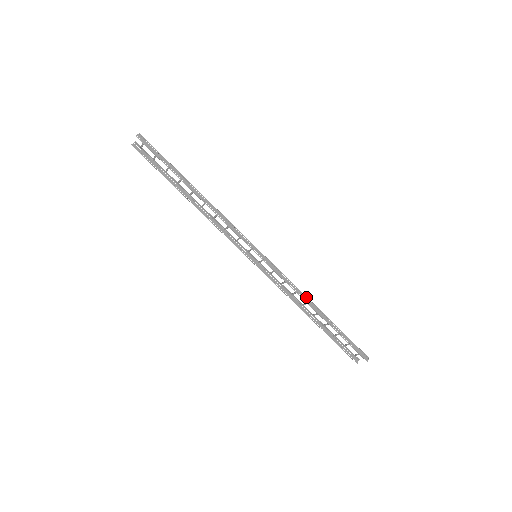
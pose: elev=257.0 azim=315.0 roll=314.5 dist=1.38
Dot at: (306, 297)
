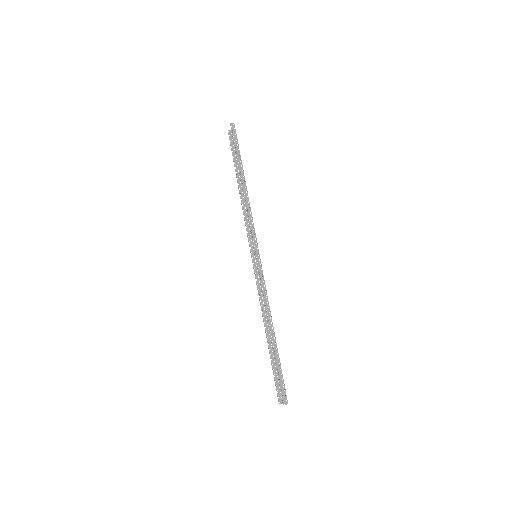
Dot at: (270, 312)
